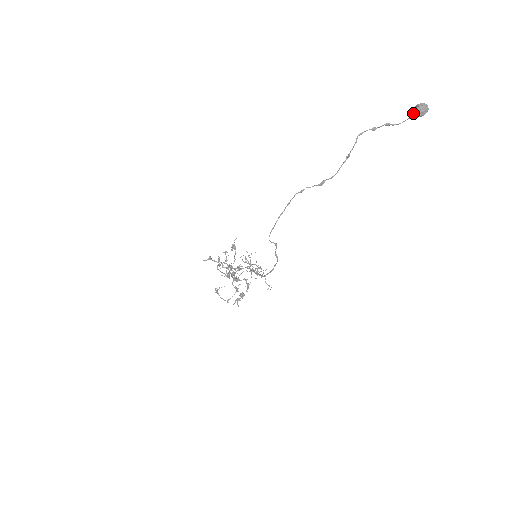
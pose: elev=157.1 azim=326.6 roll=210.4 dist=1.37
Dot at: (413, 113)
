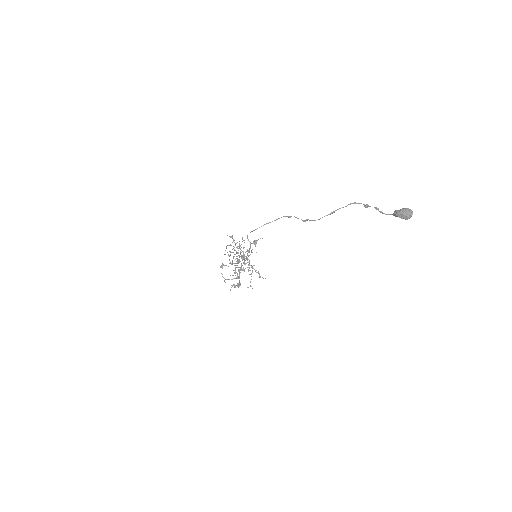
Dot at: (396, 211)
